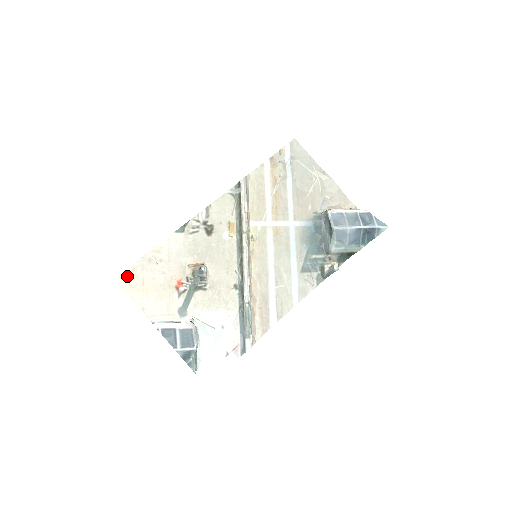
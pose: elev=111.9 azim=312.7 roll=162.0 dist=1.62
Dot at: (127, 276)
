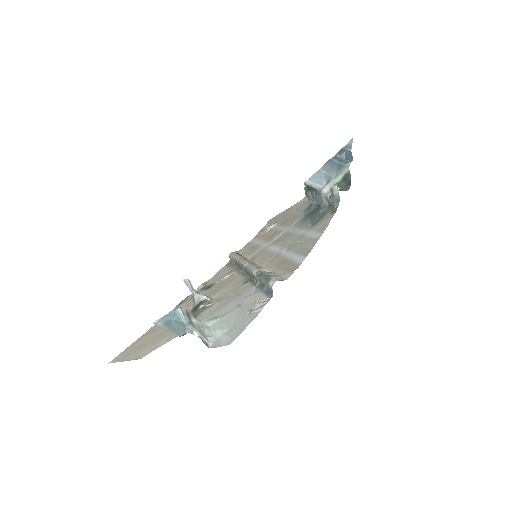
Dot at: (122, 354)
